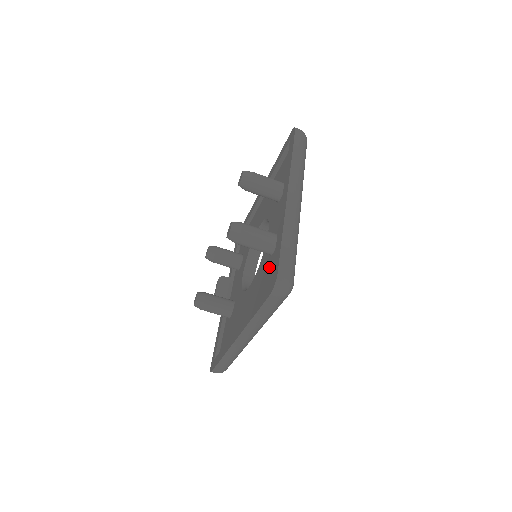
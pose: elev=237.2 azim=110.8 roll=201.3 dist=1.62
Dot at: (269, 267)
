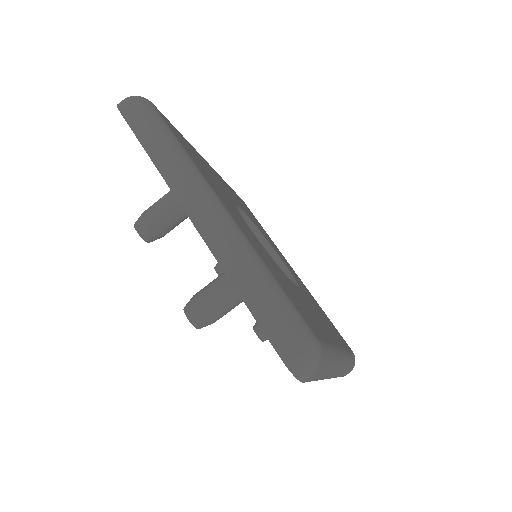
Dot at: occluded
